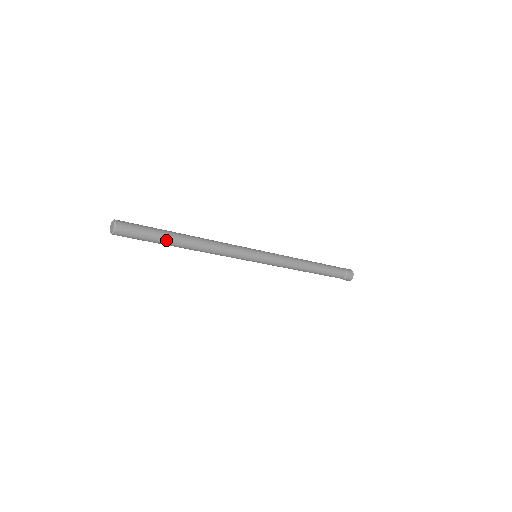
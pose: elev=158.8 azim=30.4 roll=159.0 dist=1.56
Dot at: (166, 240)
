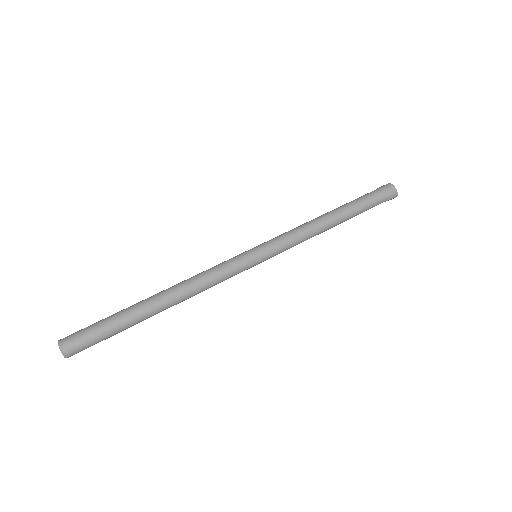
Dot at: (132, 320)
